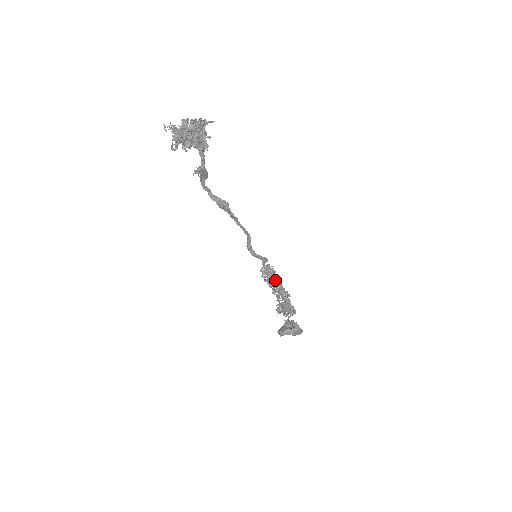
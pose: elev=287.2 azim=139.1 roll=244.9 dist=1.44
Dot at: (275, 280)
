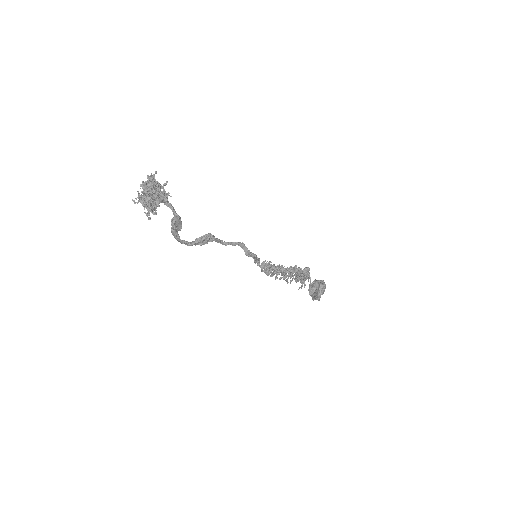
Dot at: (277, 267)
